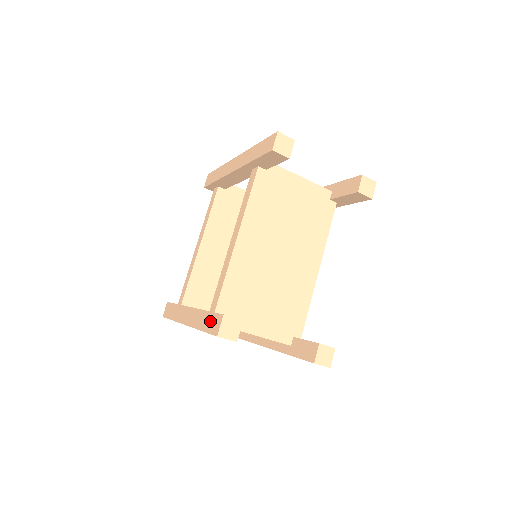
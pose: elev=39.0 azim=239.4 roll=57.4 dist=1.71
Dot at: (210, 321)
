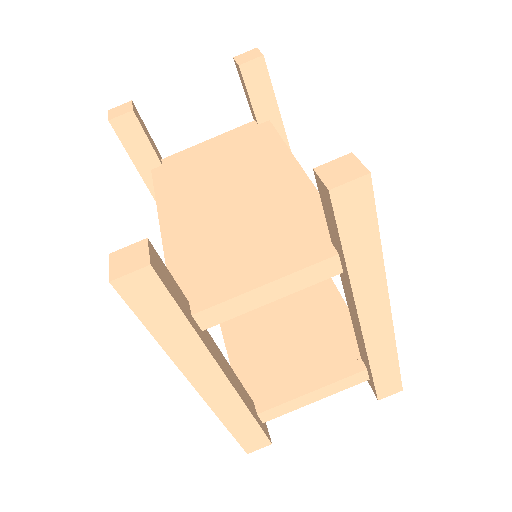
Dot at: occluded
